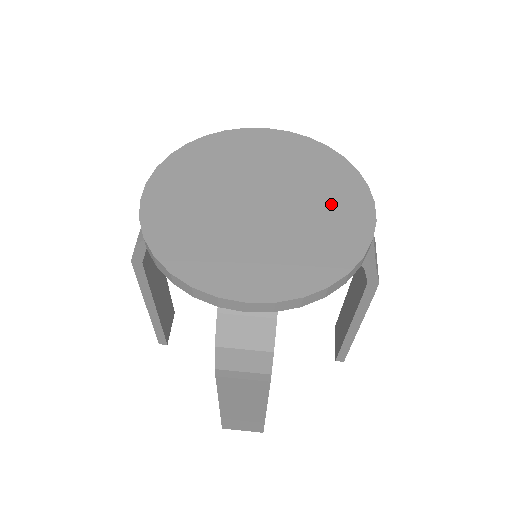
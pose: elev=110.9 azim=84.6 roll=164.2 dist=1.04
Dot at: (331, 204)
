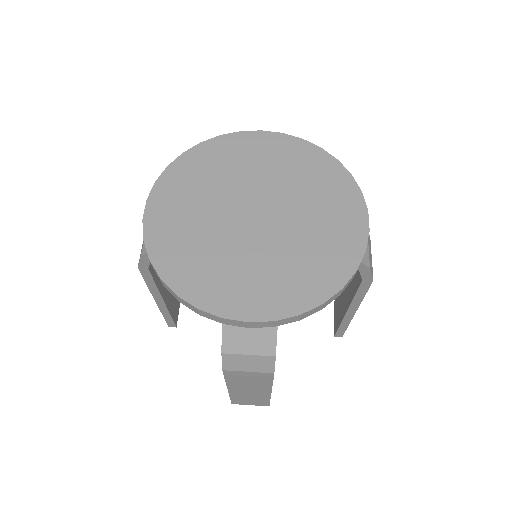
Dot at: (326, 214)
